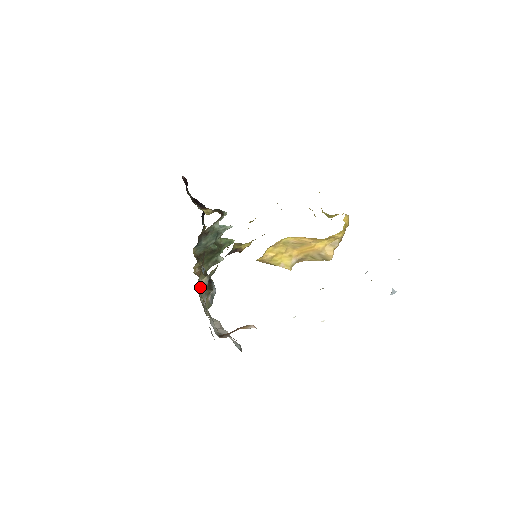
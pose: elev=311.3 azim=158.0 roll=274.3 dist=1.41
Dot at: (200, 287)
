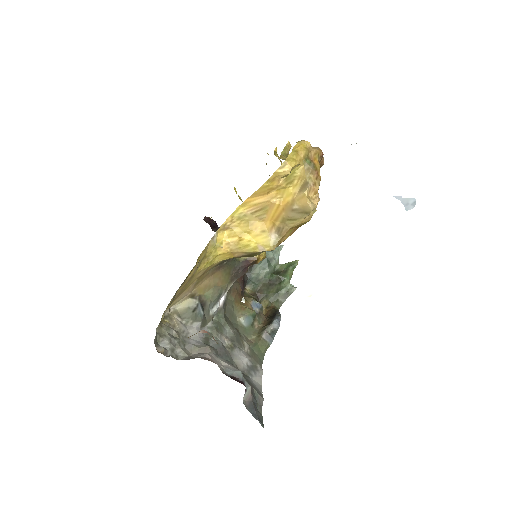
Dot at: (180, 312)
